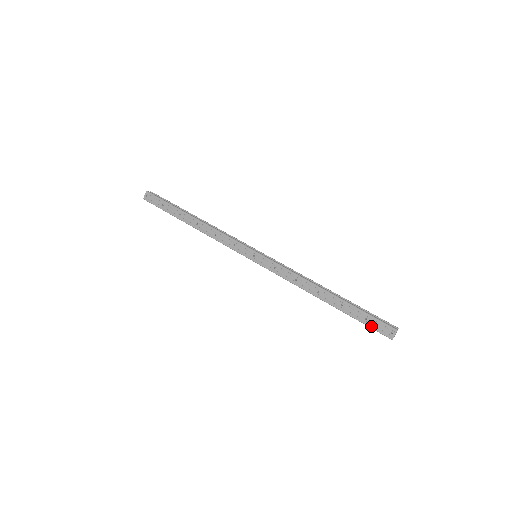
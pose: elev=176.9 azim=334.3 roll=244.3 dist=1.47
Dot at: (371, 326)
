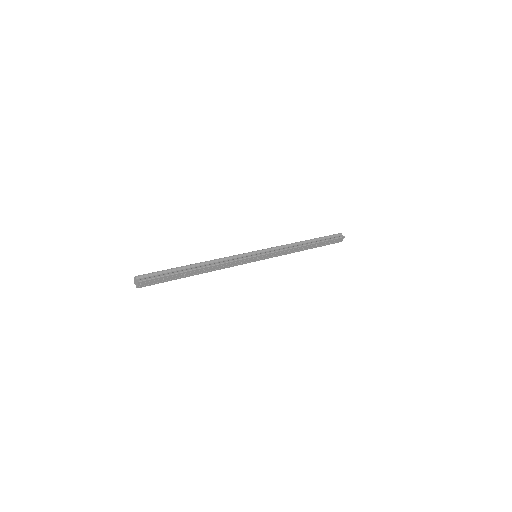
Dot at: occluded
